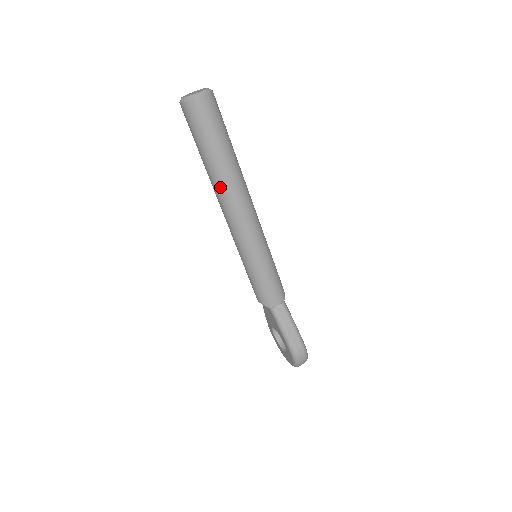
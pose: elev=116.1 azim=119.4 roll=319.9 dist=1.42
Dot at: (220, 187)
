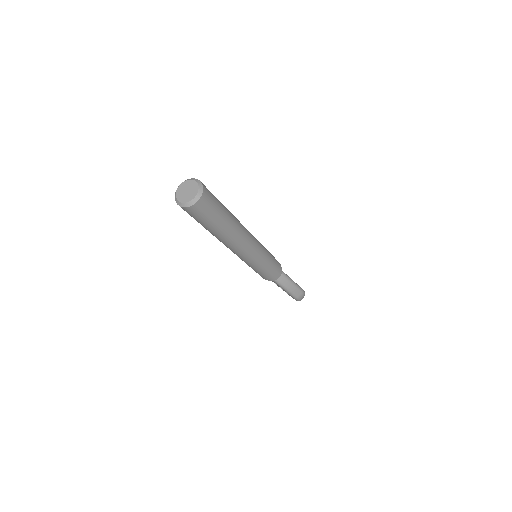
Dot at: (225, 241)
